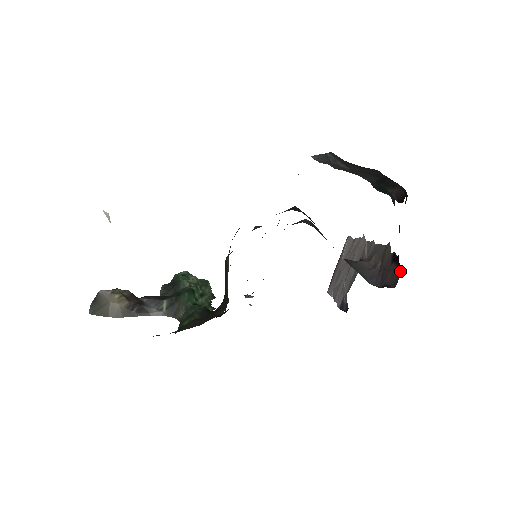
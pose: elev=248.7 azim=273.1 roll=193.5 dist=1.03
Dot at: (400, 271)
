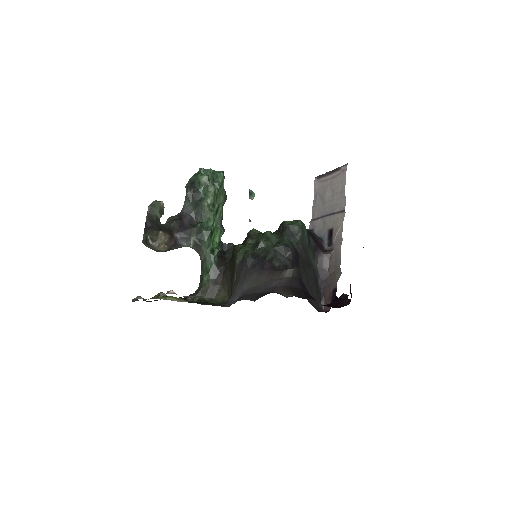
Dot at: (330, 308)
